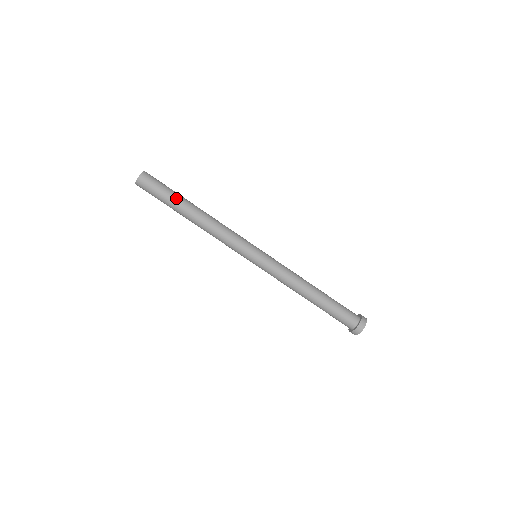
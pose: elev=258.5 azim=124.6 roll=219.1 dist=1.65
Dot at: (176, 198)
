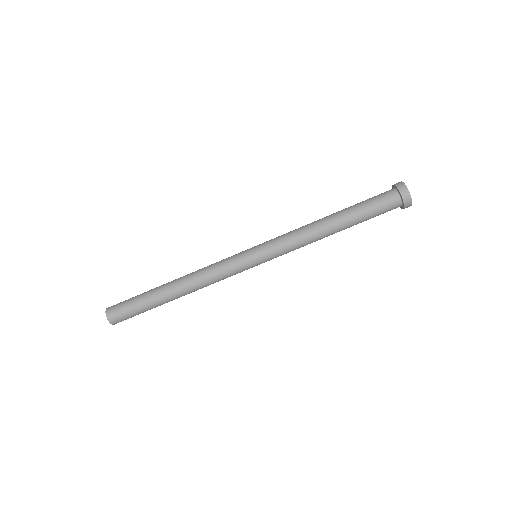
Dot at: (148, 293)
